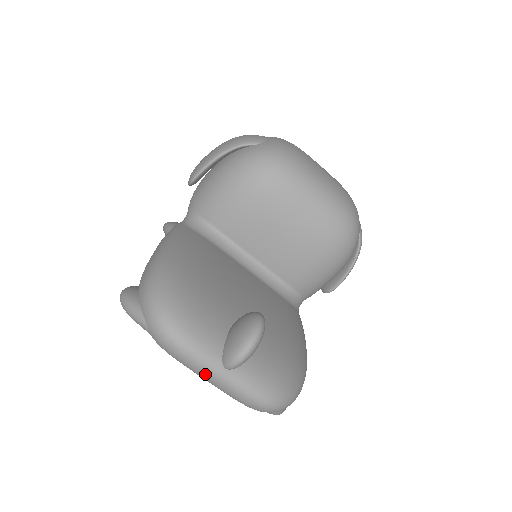
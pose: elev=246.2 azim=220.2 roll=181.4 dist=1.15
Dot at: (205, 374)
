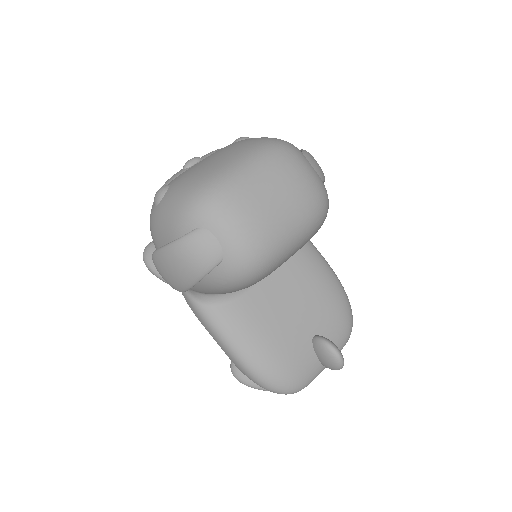
Dot at: occluded
